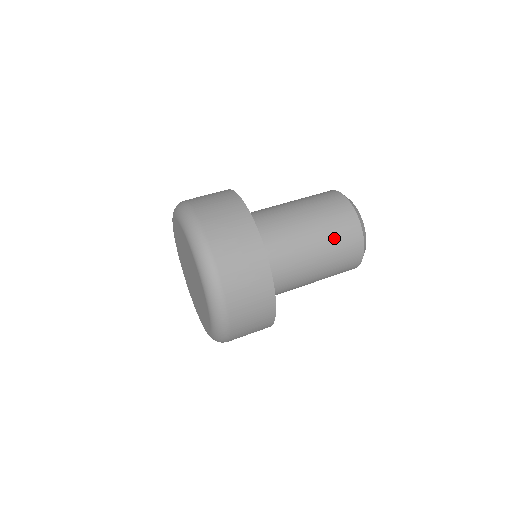
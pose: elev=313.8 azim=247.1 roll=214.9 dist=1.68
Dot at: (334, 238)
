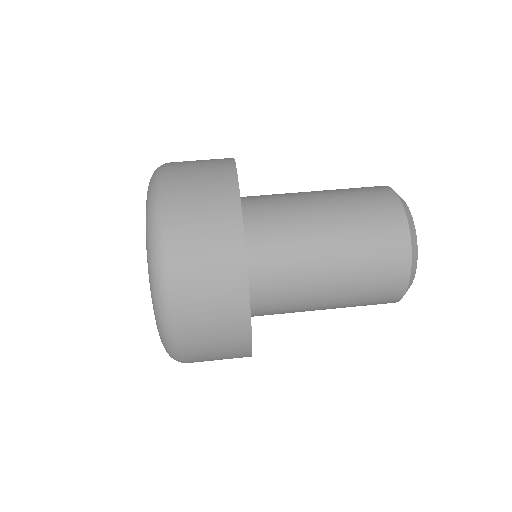
Dot at: (363, 235)
